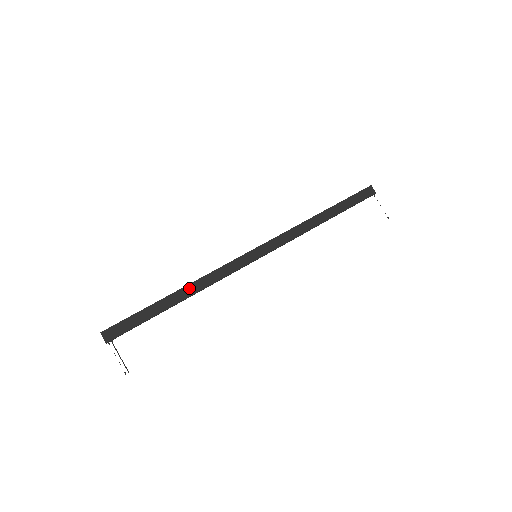
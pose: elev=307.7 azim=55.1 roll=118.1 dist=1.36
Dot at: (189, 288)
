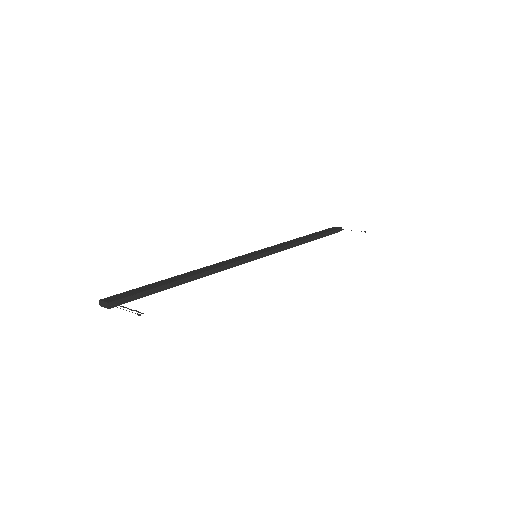
Dot at: (195, 271)
